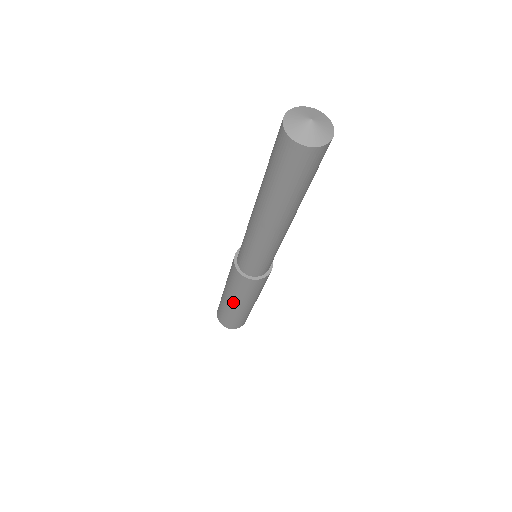
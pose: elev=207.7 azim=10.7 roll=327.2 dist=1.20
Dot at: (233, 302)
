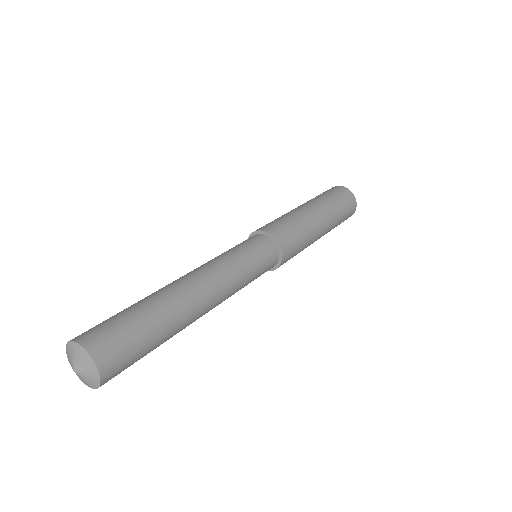
Dot at: occluded
